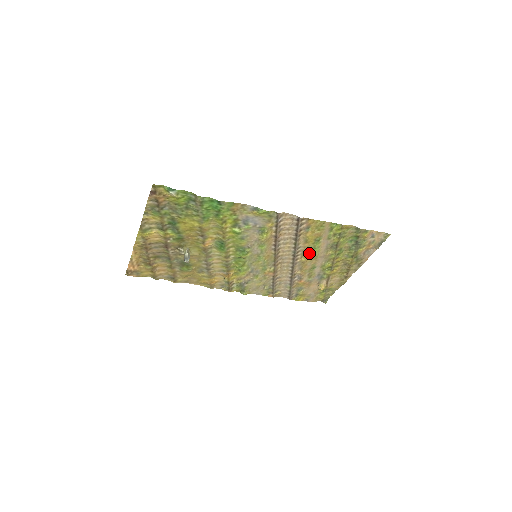
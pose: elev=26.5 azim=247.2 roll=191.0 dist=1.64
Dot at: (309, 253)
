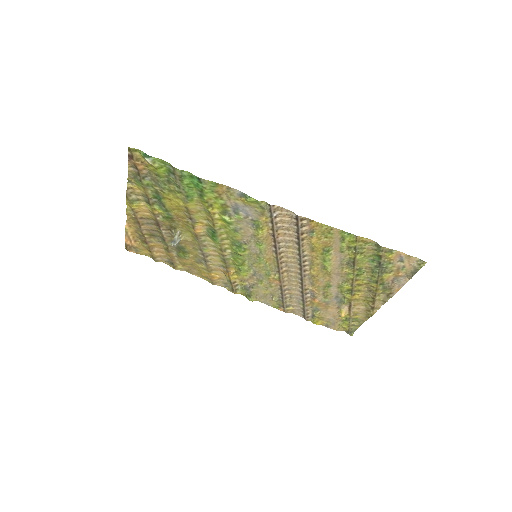
Dot at: (319, 265)
